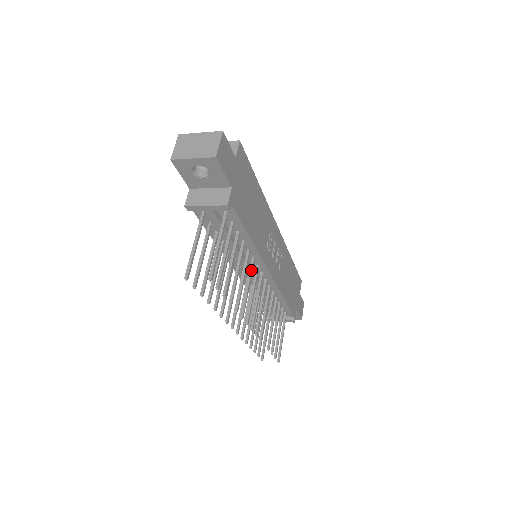
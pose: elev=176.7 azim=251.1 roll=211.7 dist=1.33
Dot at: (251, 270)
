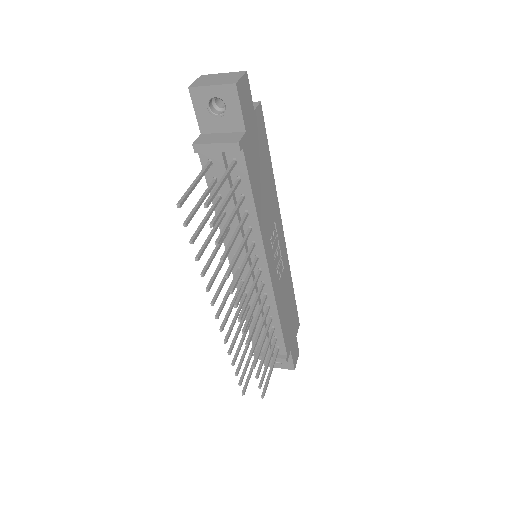
Dot at: (250, 252)
